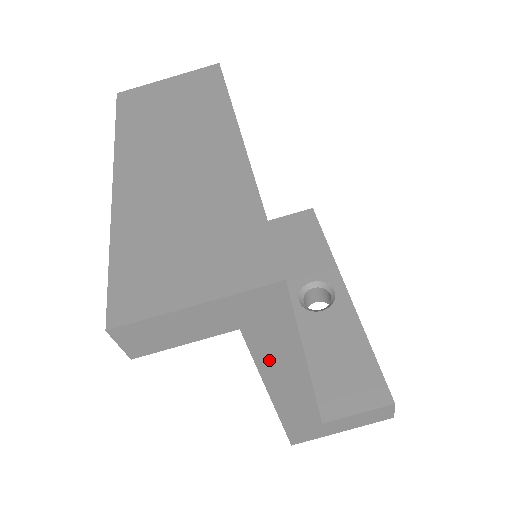
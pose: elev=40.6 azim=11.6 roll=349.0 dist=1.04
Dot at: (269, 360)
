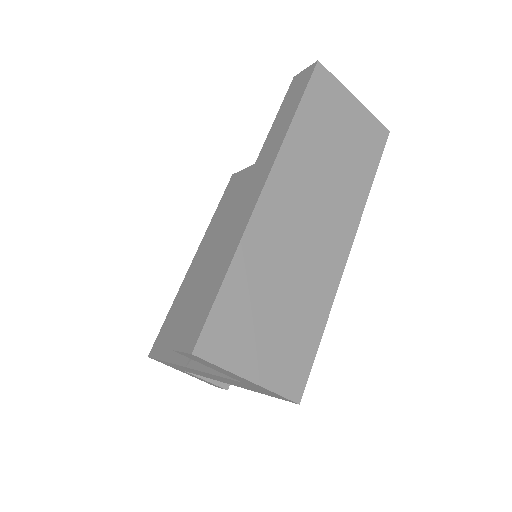
Dot at: (224, 379)
